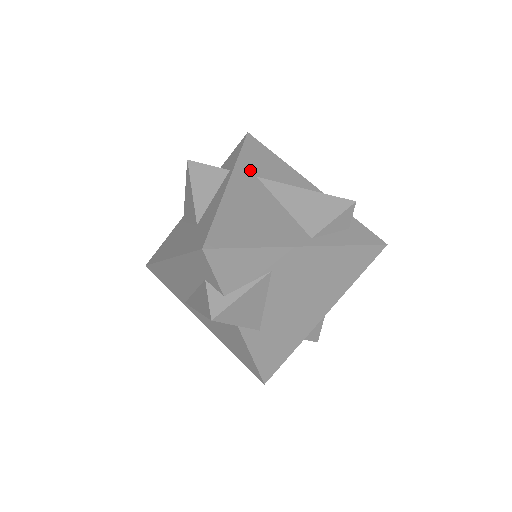
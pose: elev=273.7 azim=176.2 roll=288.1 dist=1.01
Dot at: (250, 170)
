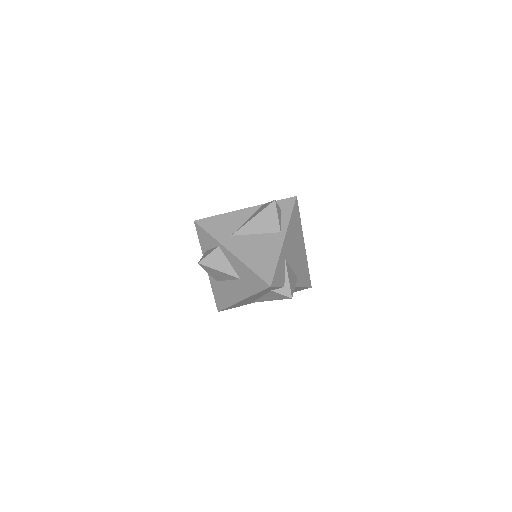
Dot at: (225, 237)
